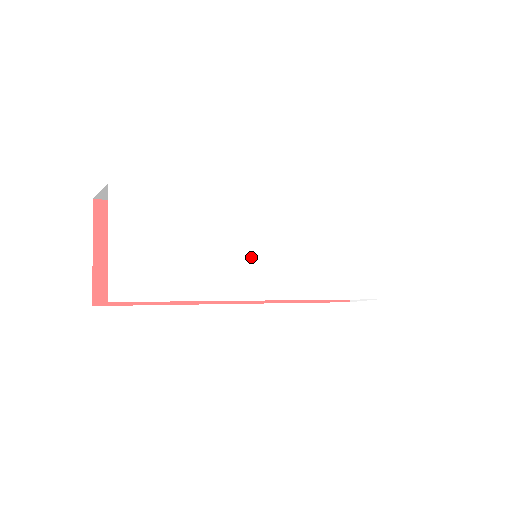
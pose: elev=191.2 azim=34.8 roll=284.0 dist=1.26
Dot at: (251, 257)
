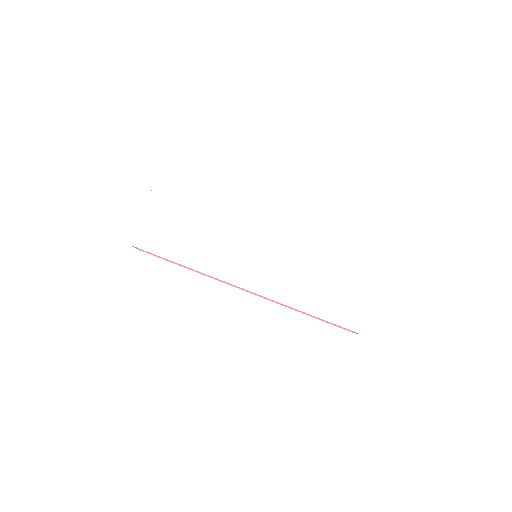
Dot at: (238, 252)
